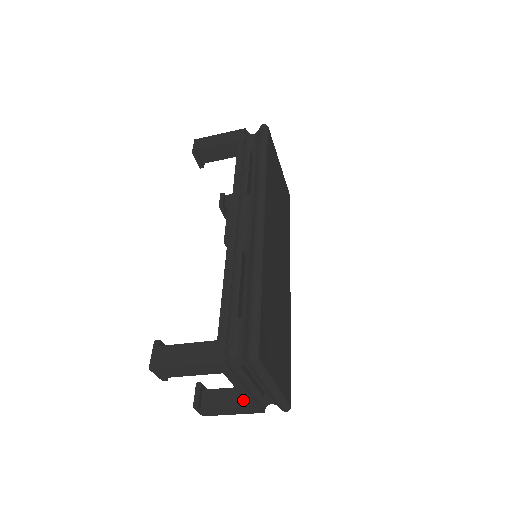
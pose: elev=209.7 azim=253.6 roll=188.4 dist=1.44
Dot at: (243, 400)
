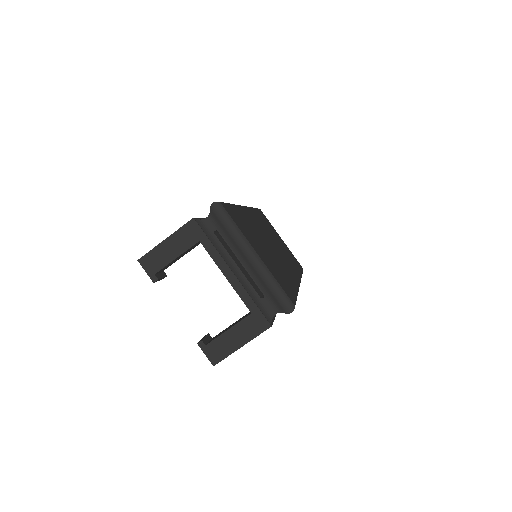
Dot at: occluded
